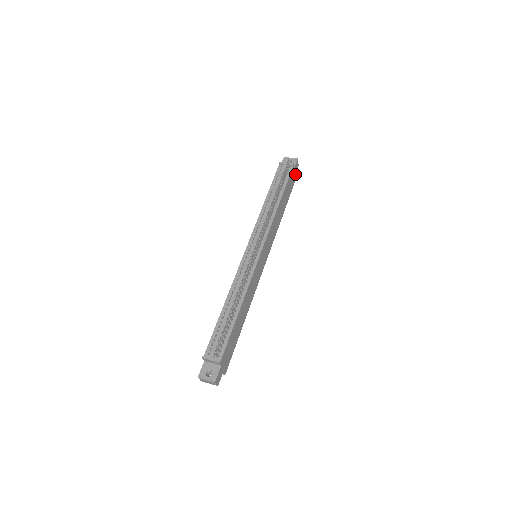
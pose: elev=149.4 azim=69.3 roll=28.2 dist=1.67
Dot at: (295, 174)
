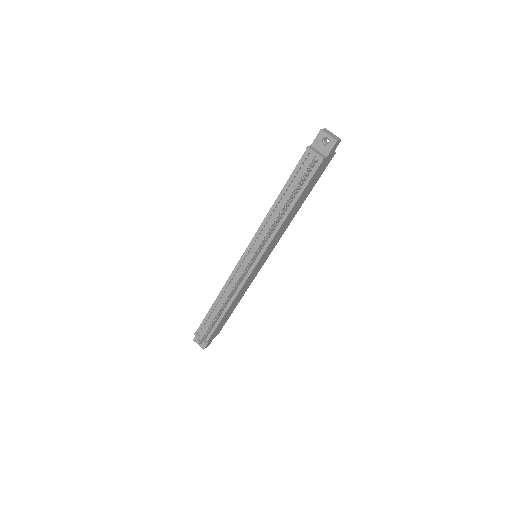
Dot at: (332, 153)
